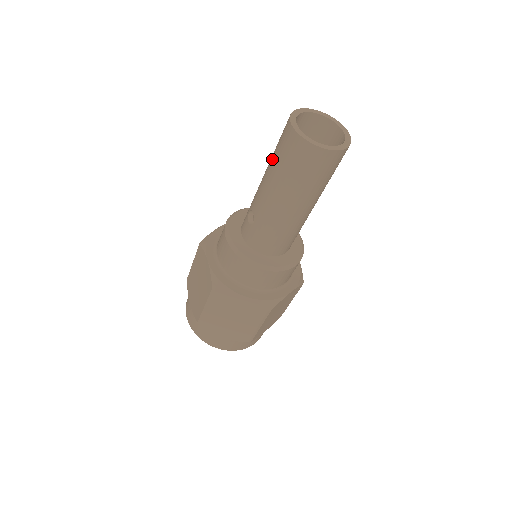
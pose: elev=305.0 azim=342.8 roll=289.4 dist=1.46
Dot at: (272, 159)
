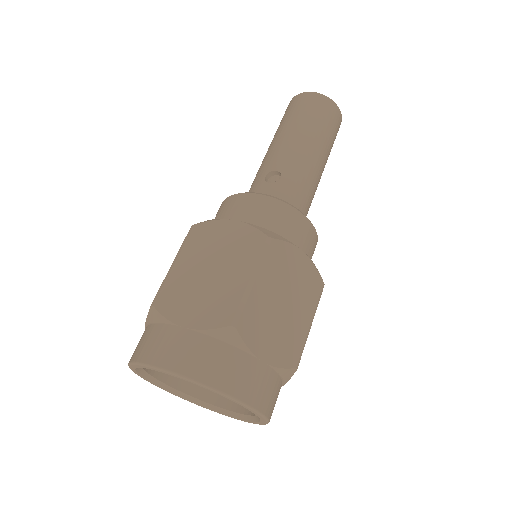
Dot at: (289, 122)
